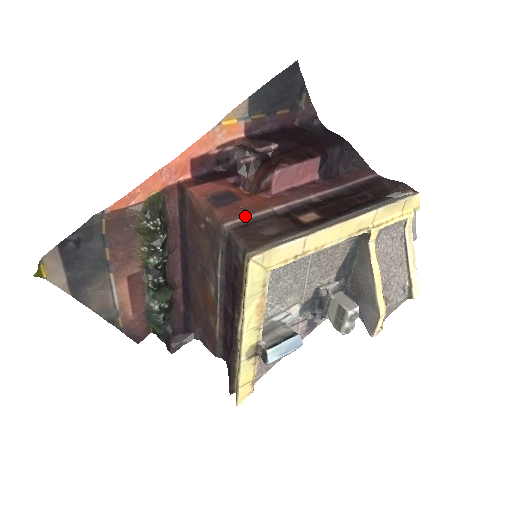
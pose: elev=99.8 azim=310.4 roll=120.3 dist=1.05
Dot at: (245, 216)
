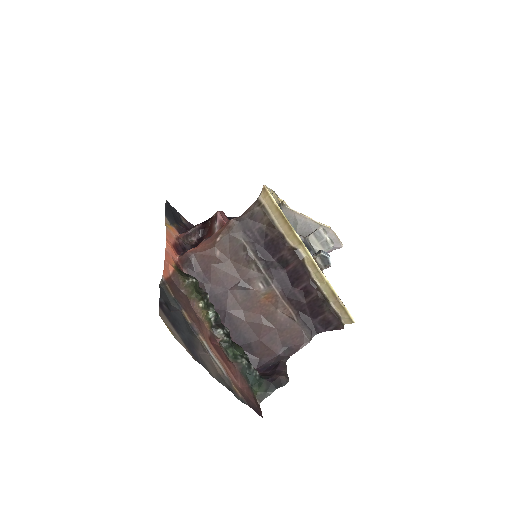
Dot at: occluded
